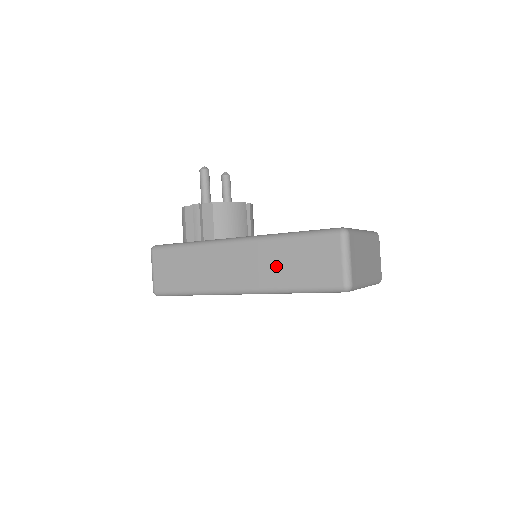
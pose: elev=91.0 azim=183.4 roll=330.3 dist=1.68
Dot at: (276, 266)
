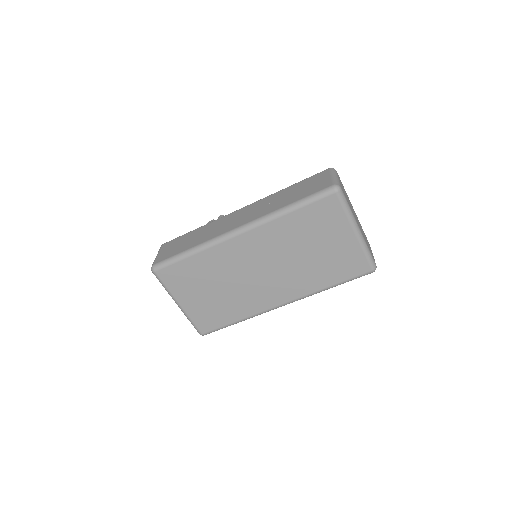
Dot at: (275, 202)
